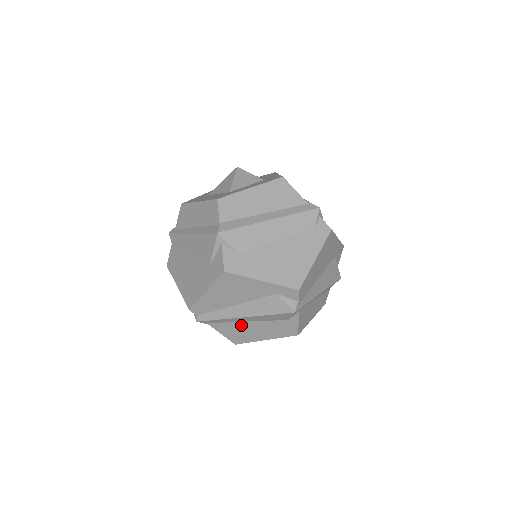
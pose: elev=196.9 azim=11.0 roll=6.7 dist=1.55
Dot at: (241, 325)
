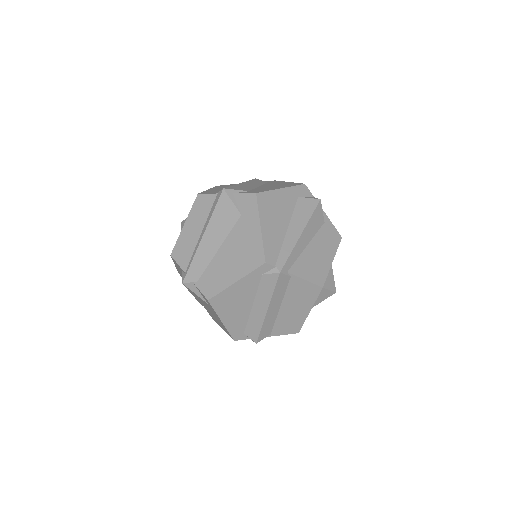
Dot at: (307, 255)
